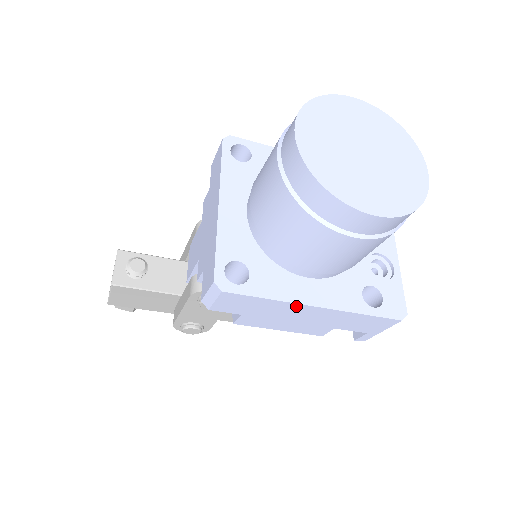
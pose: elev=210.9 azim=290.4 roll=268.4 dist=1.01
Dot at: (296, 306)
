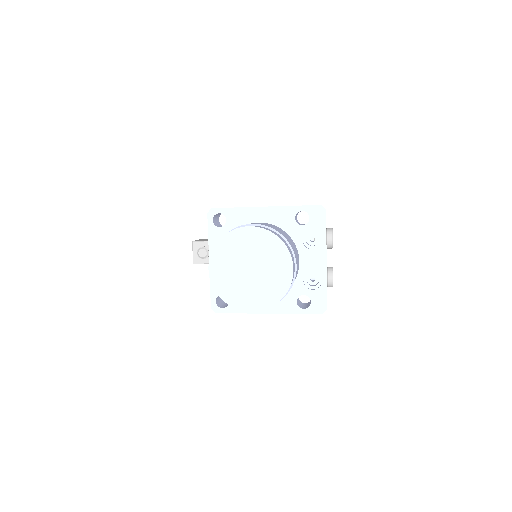
Dot at: (257, 313)
